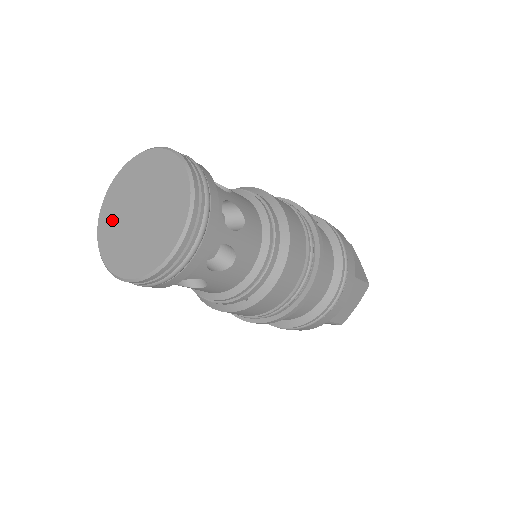
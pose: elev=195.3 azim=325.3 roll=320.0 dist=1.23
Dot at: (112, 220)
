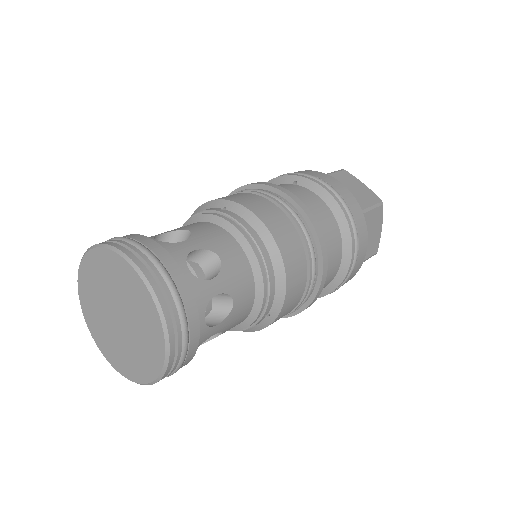
Dot at: (100, 331)
